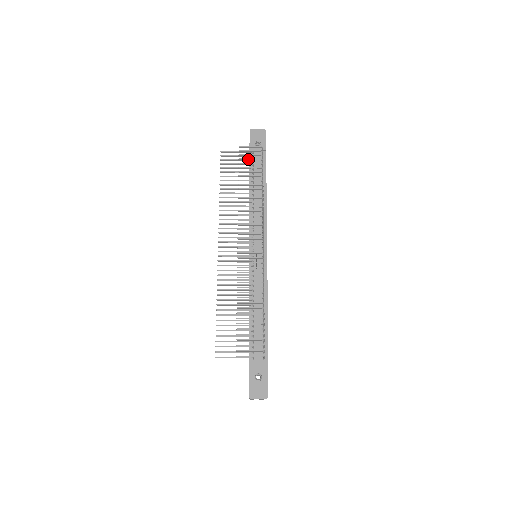
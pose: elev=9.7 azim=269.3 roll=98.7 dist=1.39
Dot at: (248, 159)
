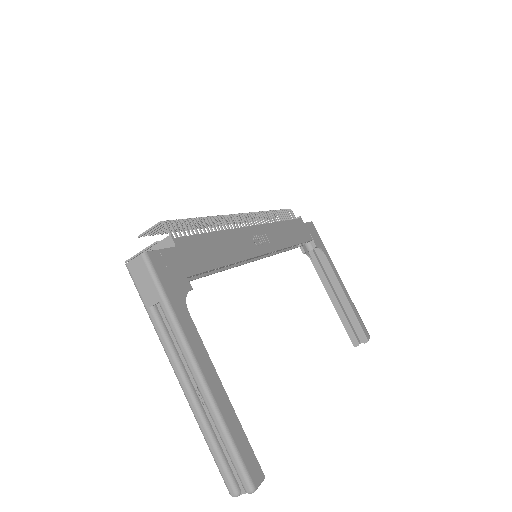
Dot at: occluded
